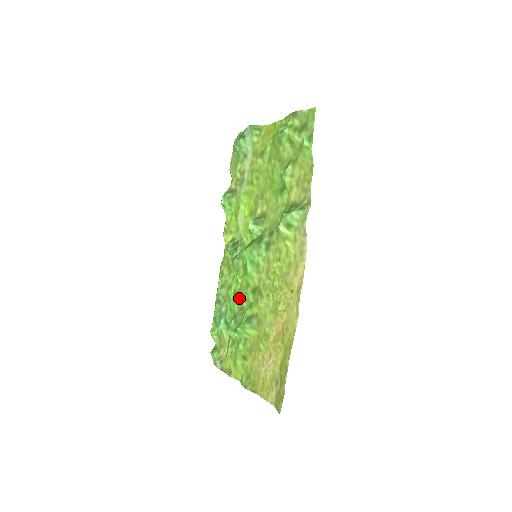
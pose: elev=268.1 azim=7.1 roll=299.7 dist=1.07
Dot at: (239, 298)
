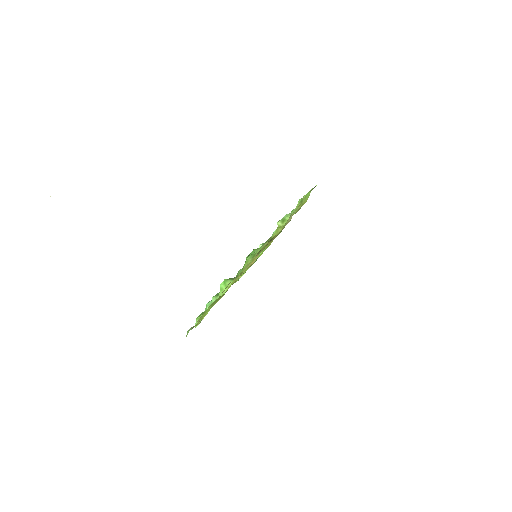
Dot at: occluded
